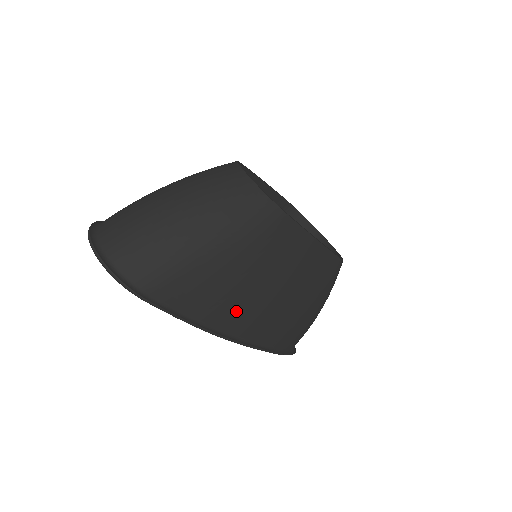
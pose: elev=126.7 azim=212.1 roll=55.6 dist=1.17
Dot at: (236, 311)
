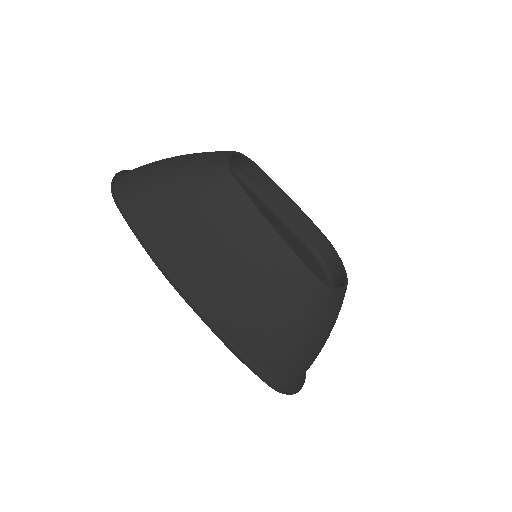
Dot at: (178, 254)
